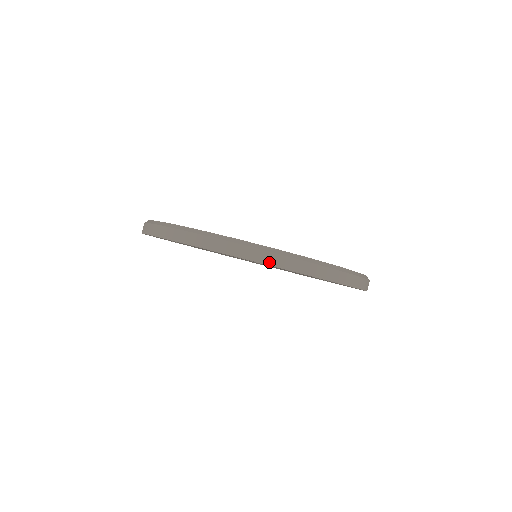
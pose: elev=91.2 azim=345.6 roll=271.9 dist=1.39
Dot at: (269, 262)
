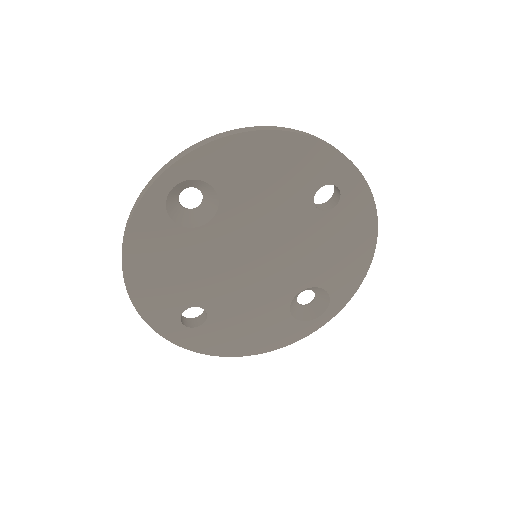
Dot at: (174, 162)
